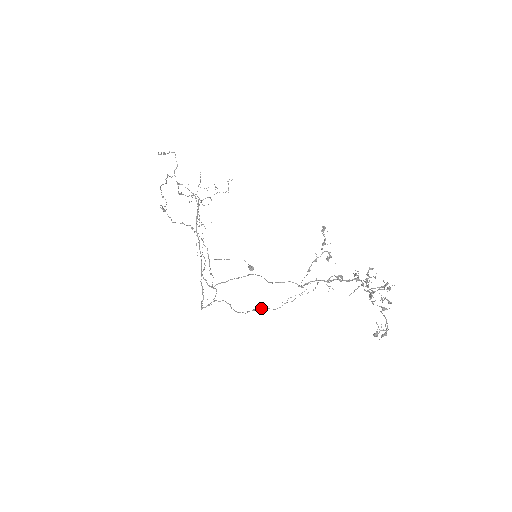
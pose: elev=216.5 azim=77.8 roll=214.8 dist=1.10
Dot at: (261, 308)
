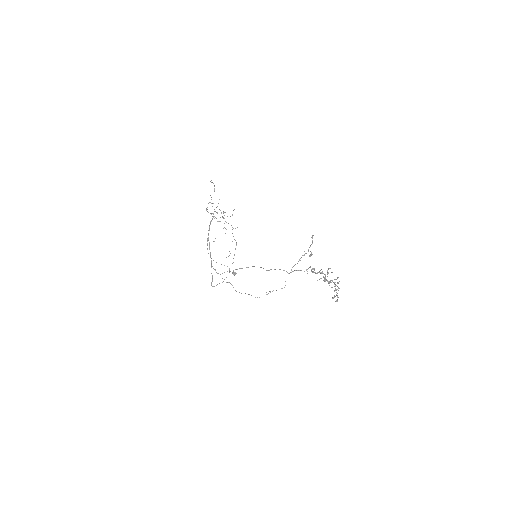
Dot at: (248, 294)
